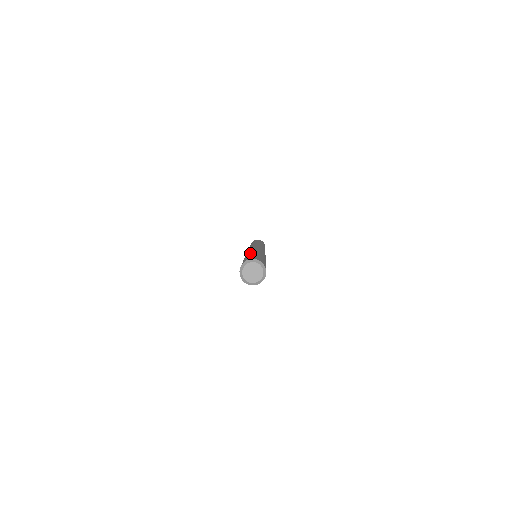
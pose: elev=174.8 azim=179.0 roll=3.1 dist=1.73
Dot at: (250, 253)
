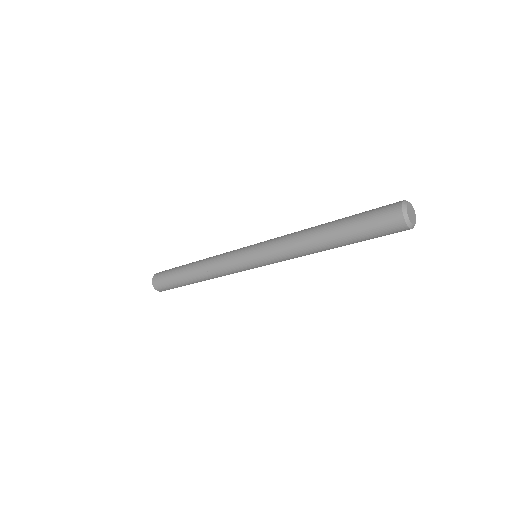
Dot at: occluded
